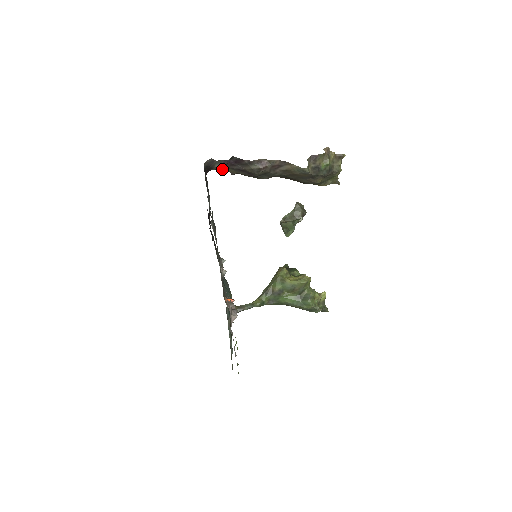
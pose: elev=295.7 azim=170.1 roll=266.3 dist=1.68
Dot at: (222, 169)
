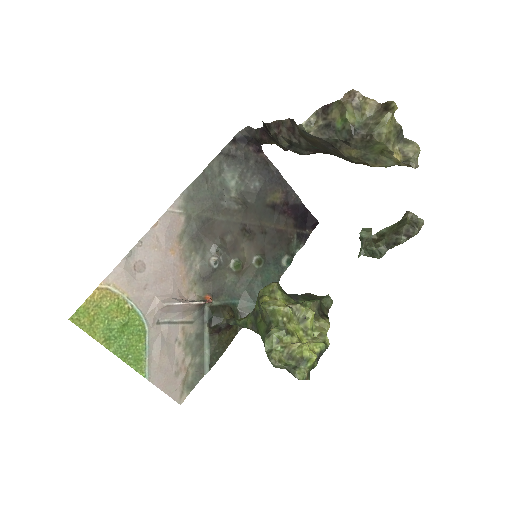
Dot at: (269, 142)
